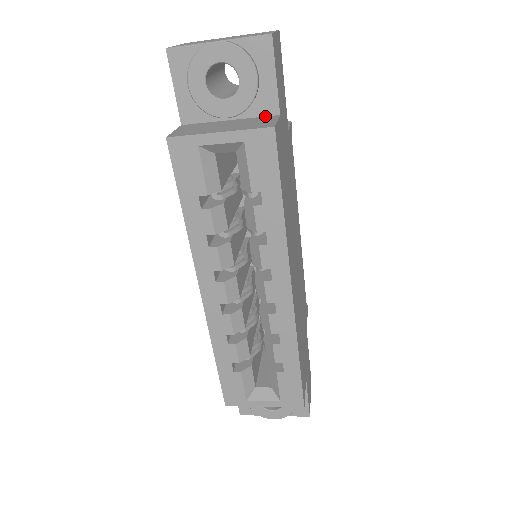
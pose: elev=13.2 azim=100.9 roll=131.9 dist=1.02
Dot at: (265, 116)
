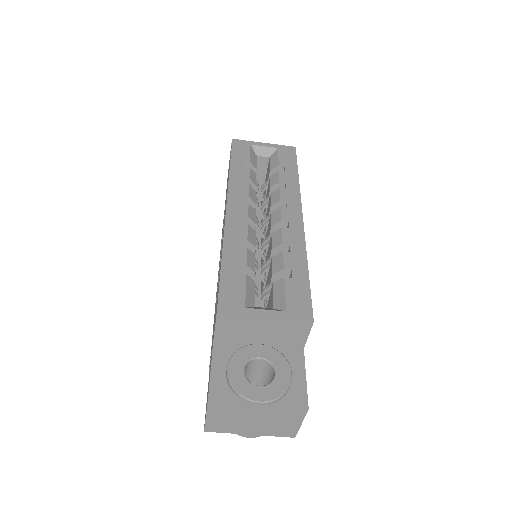
Dot at: occluded
